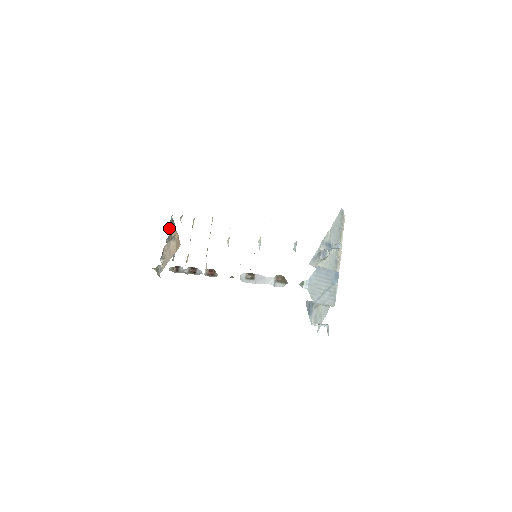
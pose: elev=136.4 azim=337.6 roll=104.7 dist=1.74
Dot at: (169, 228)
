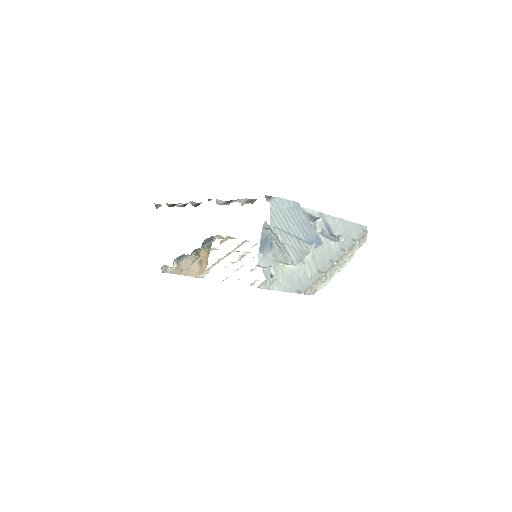
Dot at: occluded
